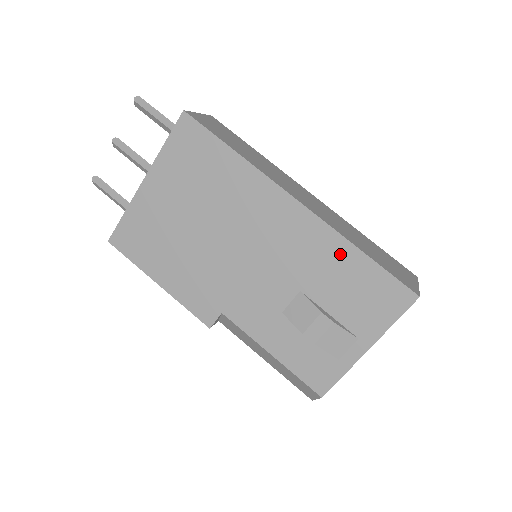
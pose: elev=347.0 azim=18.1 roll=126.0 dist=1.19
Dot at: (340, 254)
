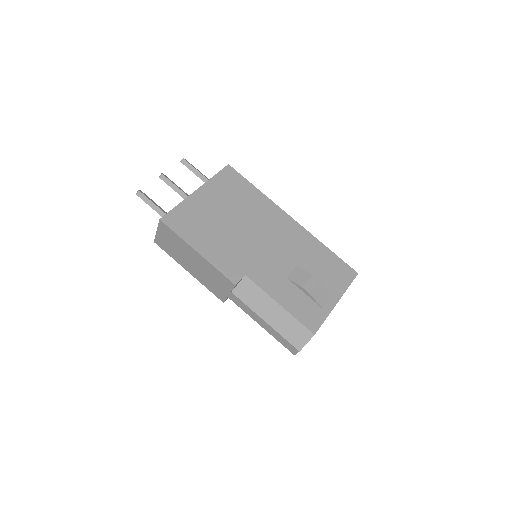
Dot at: (317, 248)
